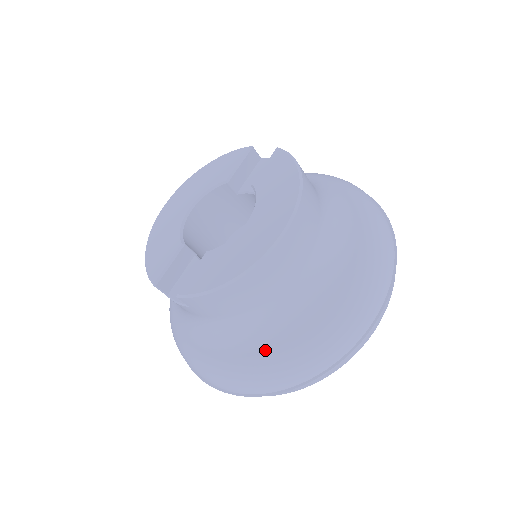
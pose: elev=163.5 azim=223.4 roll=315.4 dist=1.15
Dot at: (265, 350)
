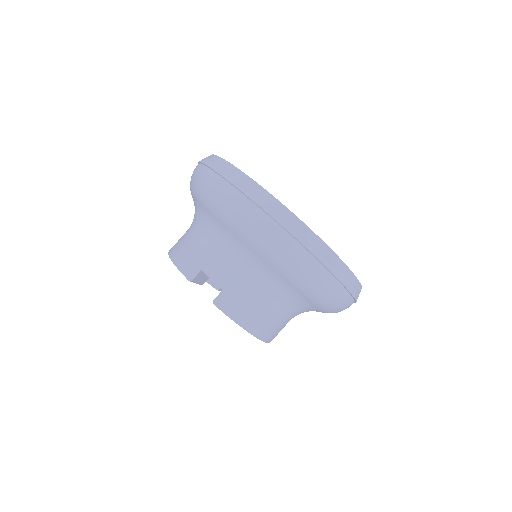
Dot at: occluded
